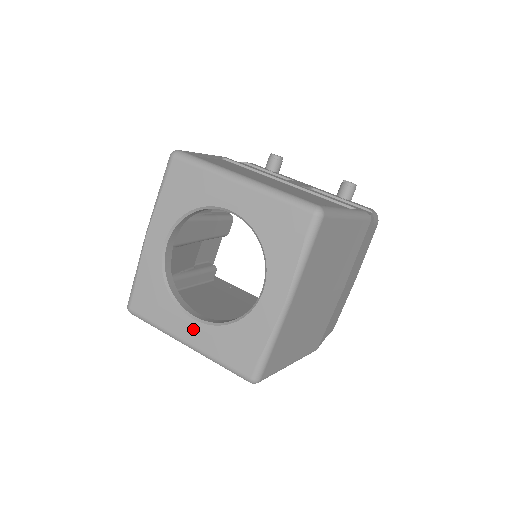
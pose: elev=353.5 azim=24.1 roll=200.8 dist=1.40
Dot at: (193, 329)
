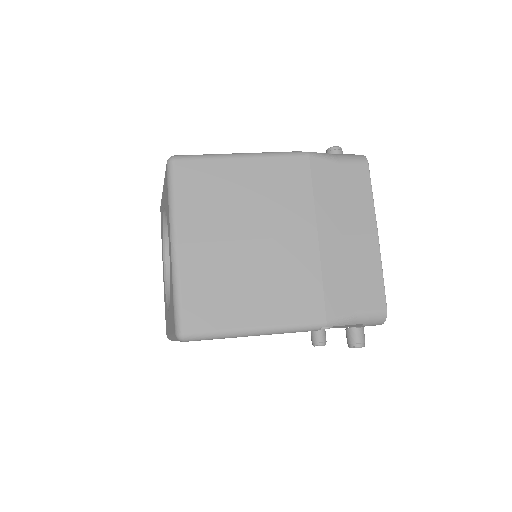
Dot at: (169, 320)
